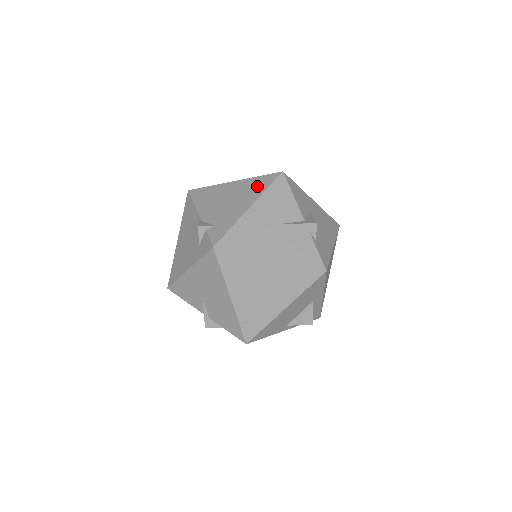
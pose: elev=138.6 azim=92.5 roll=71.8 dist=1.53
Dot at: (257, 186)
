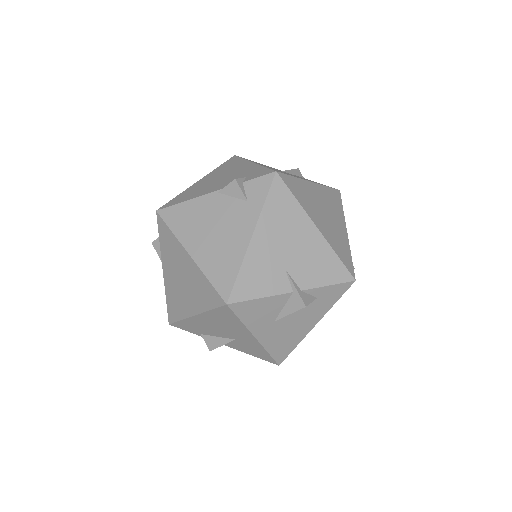
Dot at: (231, 164)
